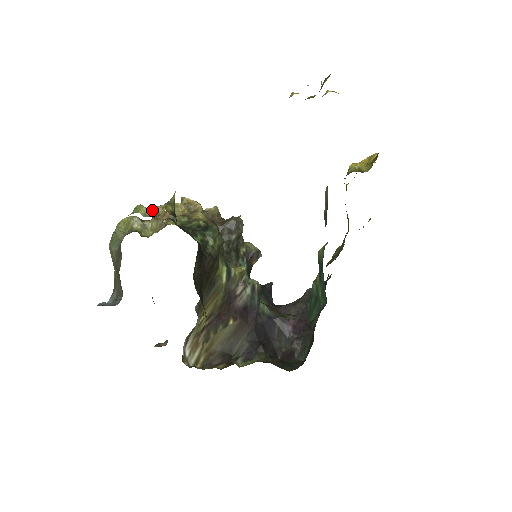
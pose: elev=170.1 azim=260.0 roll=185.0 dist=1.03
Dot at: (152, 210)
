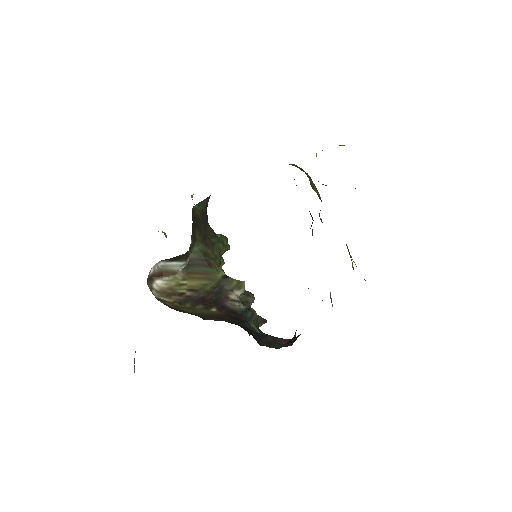
Dot at: occluded
